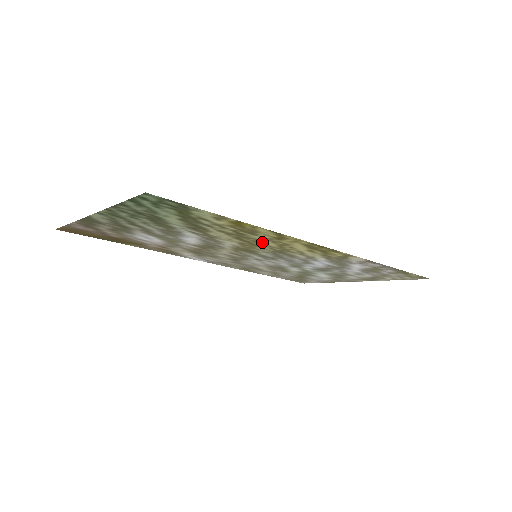
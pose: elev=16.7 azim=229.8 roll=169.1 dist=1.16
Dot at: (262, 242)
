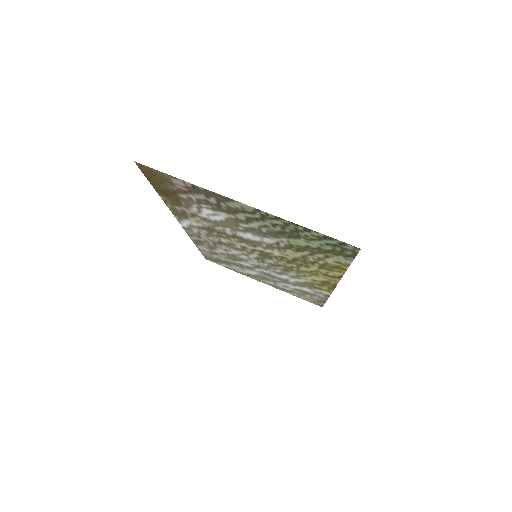
Dot at: (304, 266)
